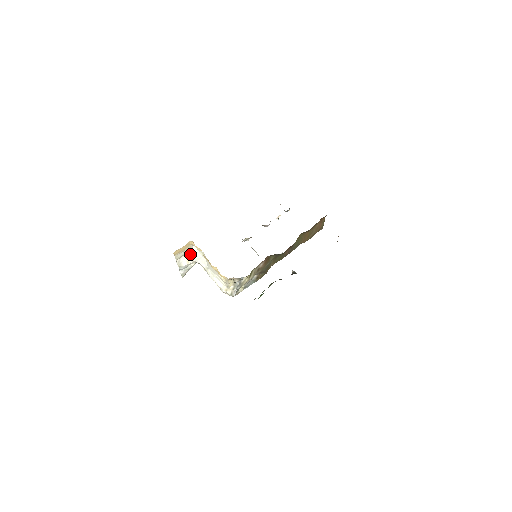
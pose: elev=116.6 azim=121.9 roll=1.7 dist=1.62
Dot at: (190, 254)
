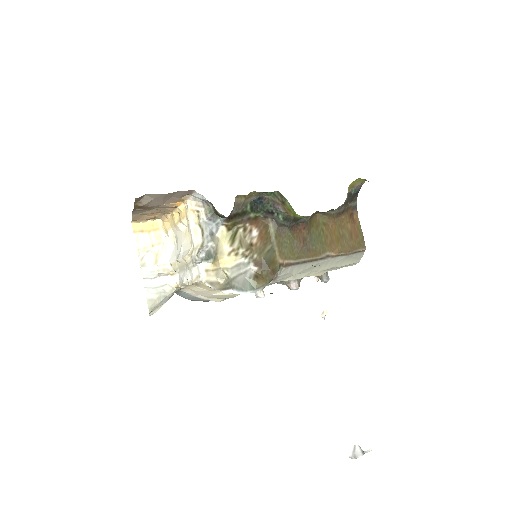
Dot at: (160, 252)
